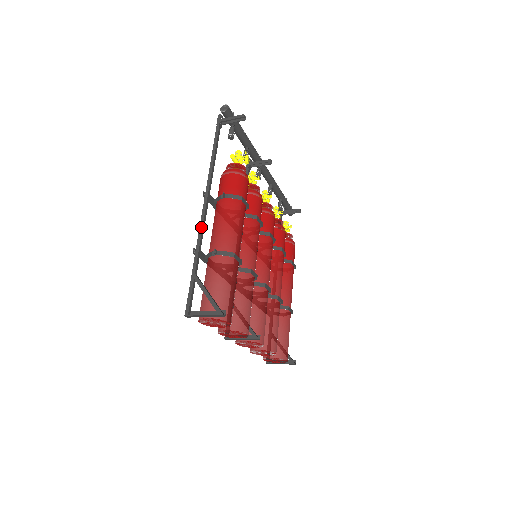
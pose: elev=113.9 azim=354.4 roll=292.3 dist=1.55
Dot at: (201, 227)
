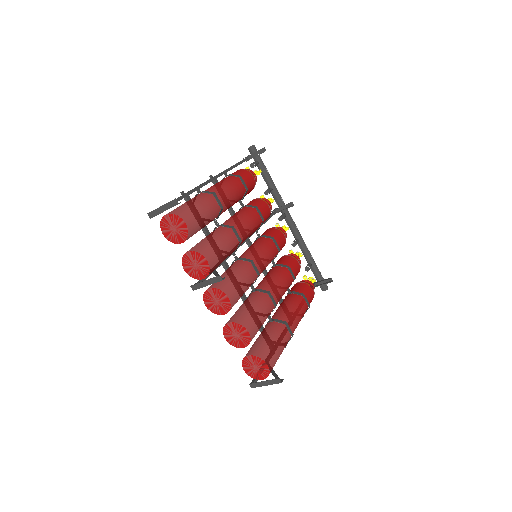
Dot at: (197, 186)
